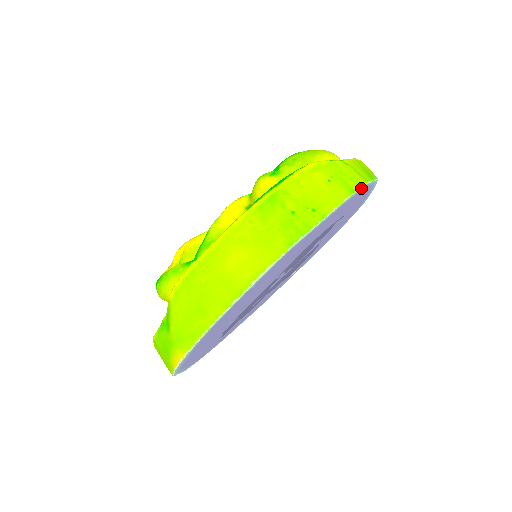
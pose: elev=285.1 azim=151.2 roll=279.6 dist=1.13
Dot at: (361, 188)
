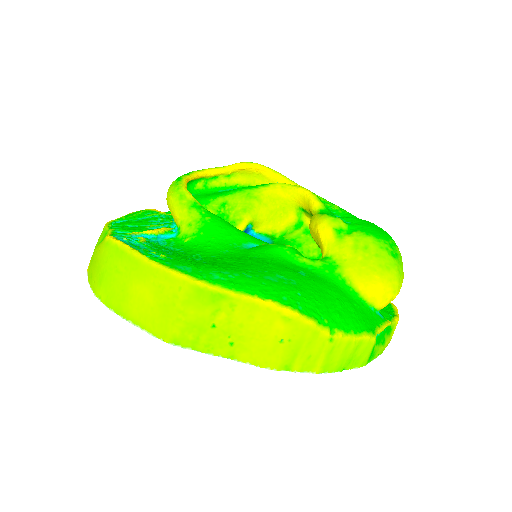
Dot at: (304, 372)
